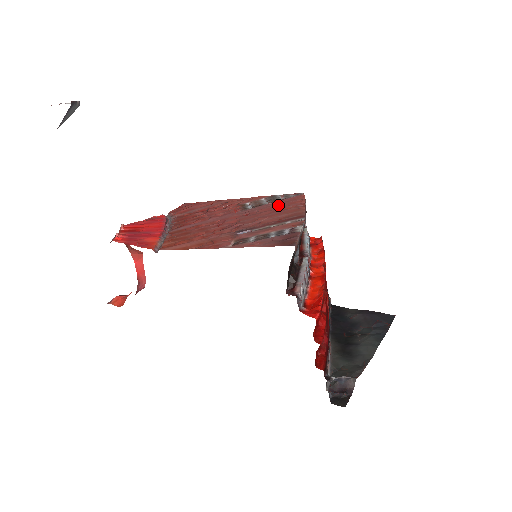
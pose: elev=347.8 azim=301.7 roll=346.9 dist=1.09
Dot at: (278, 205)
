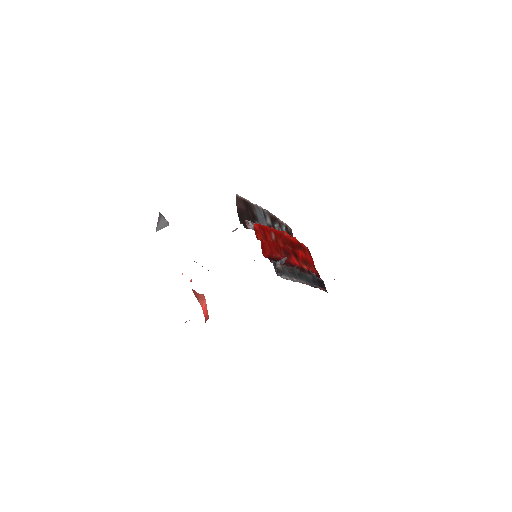
Dot at: occluded
